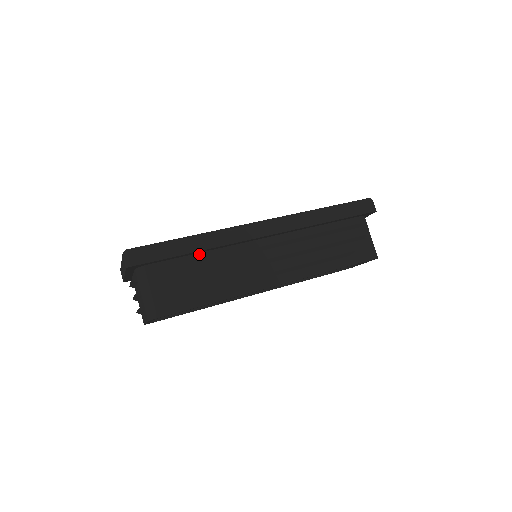
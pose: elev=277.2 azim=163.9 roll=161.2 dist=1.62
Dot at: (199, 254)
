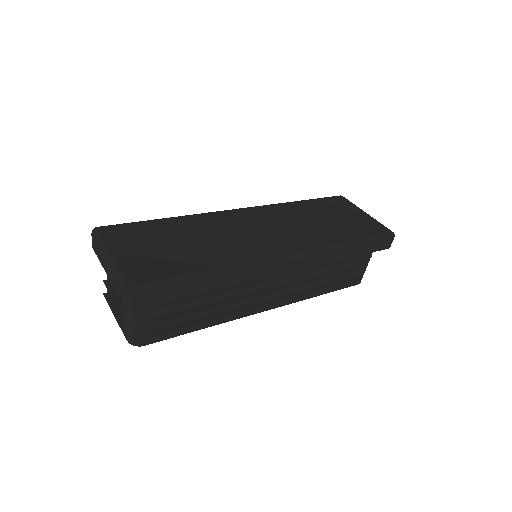
Dot at: occluded
